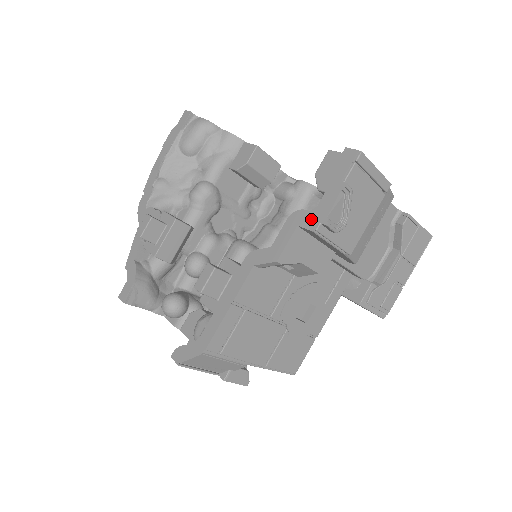
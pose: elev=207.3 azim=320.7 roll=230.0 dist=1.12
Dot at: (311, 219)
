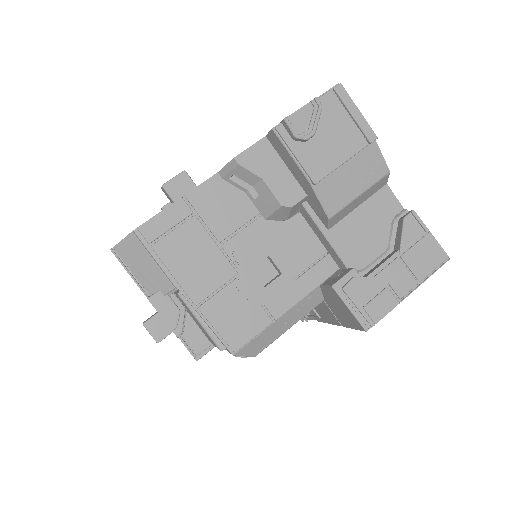
Dot at: occluded
